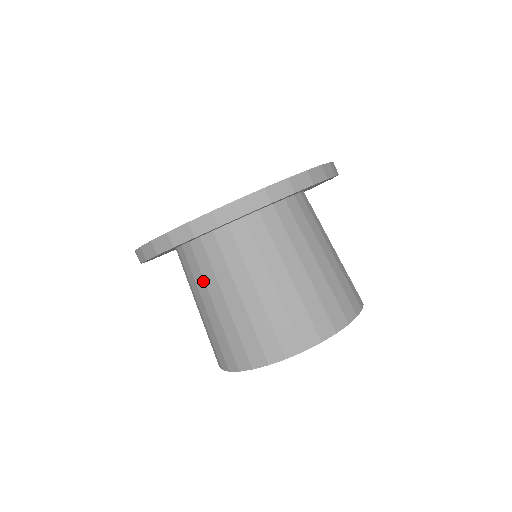
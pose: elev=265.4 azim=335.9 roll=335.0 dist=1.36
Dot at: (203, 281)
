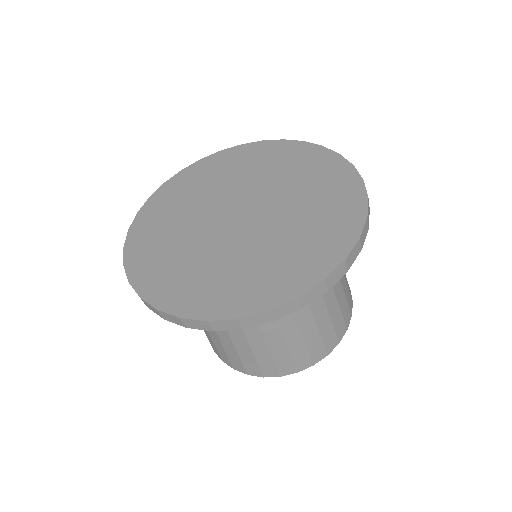
Dot at: occluded
